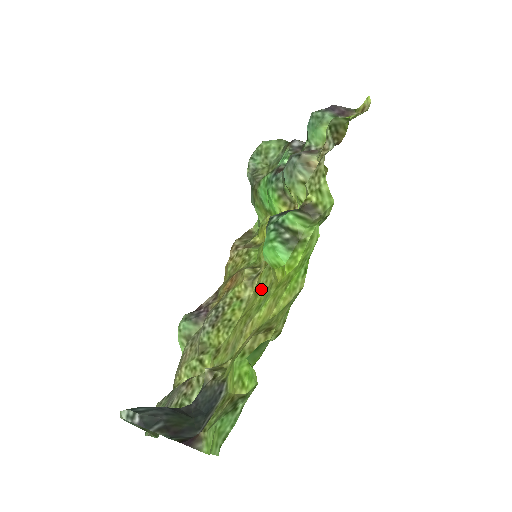
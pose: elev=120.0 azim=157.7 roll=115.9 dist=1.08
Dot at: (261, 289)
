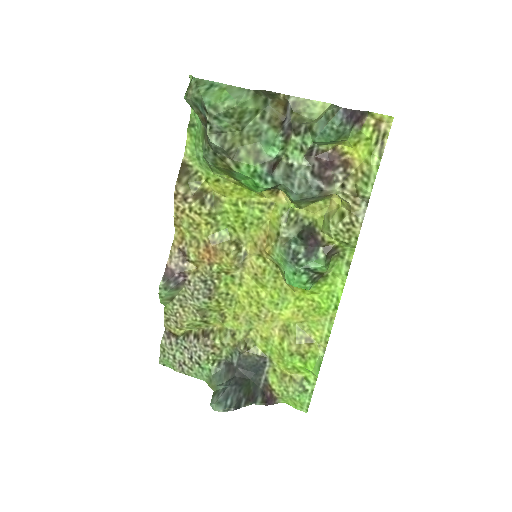
Dot at: (270, 286)
